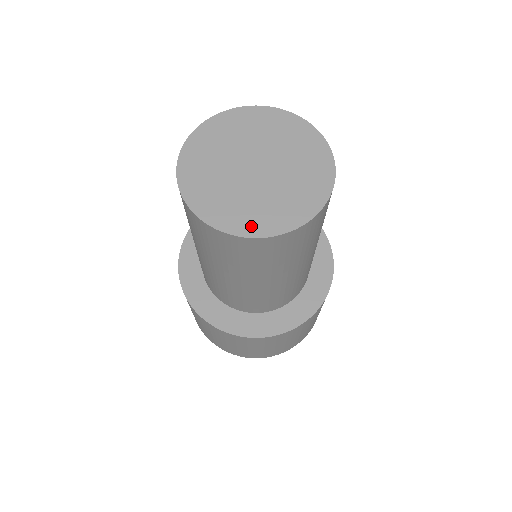
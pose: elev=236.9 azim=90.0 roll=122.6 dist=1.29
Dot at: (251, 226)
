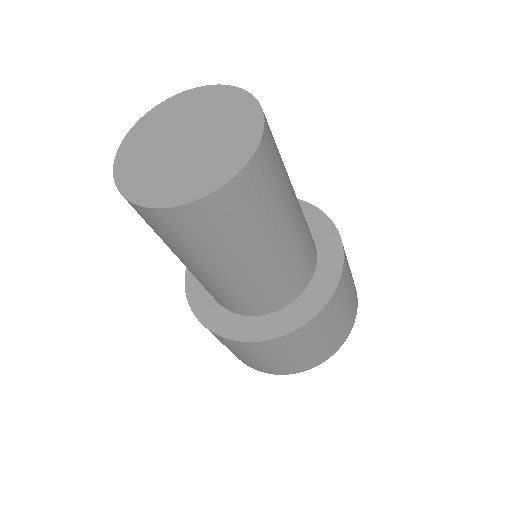
Dot at: (233, 164)
